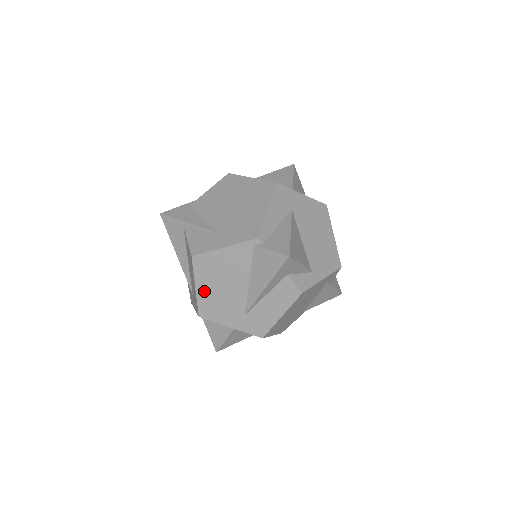
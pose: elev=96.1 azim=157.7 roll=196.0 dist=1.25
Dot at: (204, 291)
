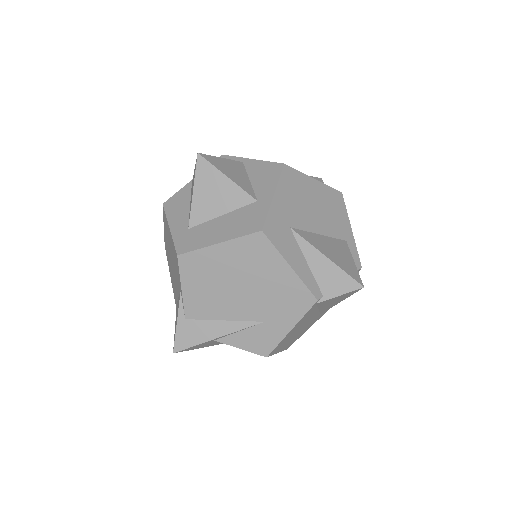
Dot at: (285, 346)
